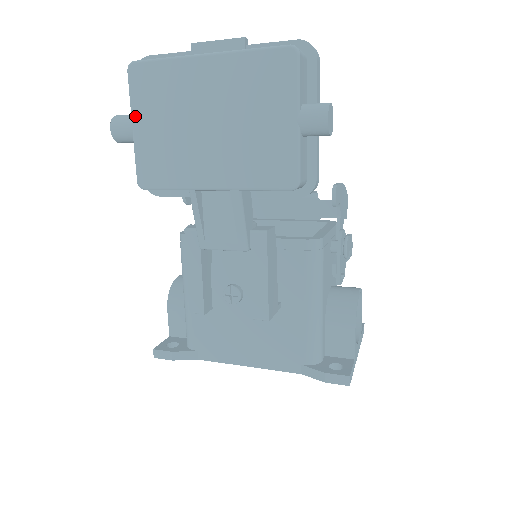
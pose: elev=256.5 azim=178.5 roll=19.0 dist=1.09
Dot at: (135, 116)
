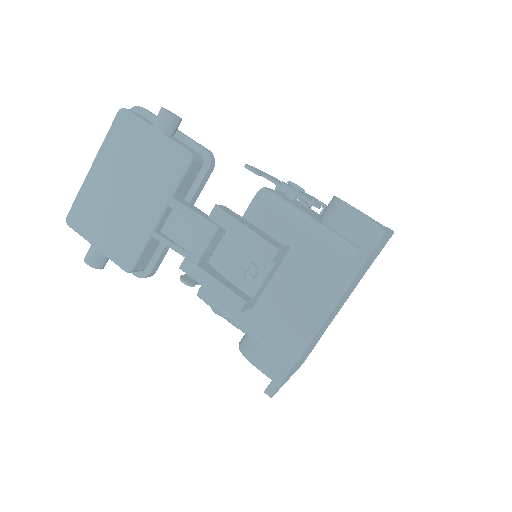
Dot at: (91, 240)
